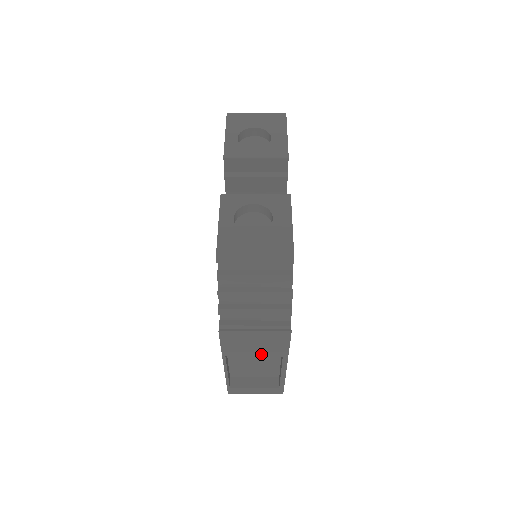
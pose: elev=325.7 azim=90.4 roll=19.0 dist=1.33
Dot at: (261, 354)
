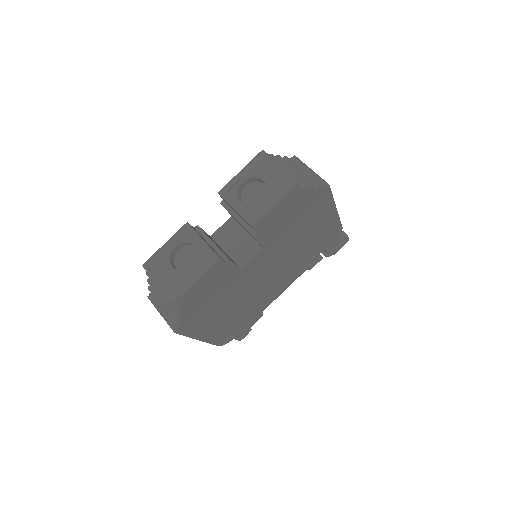
Dot at: occluded
